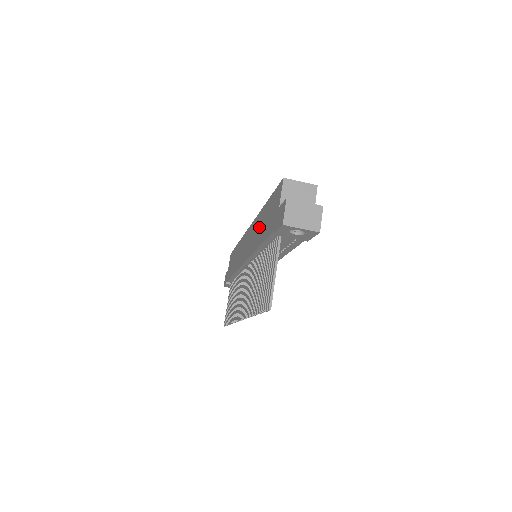
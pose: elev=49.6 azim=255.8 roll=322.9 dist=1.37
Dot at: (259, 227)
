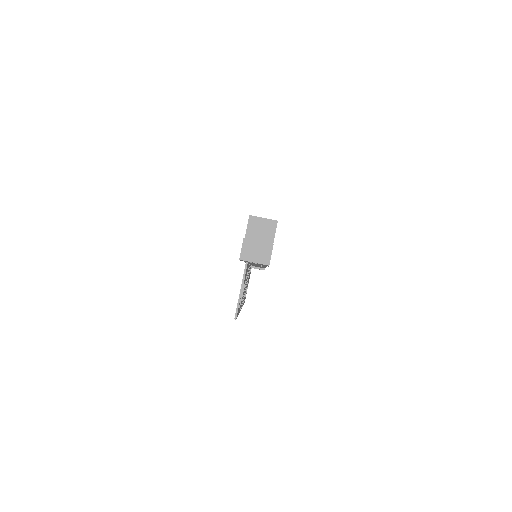
Dot at: occluded
